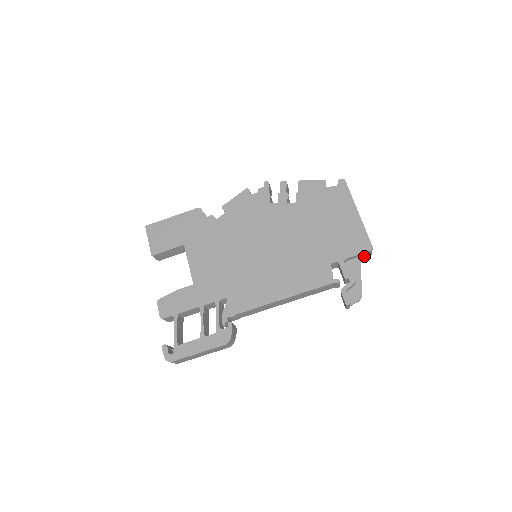
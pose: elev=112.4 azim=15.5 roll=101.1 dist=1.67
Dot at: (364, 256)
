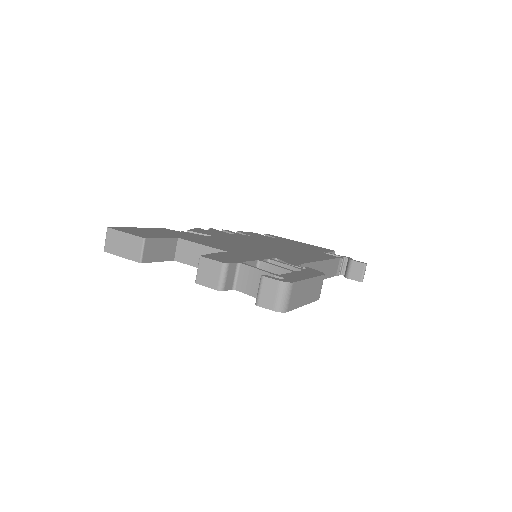
Dot at: occluded
